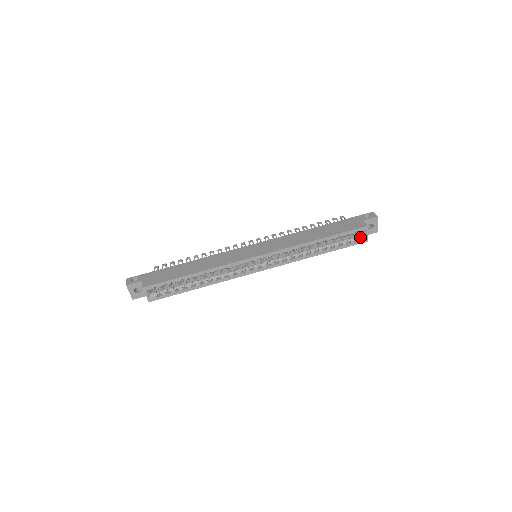
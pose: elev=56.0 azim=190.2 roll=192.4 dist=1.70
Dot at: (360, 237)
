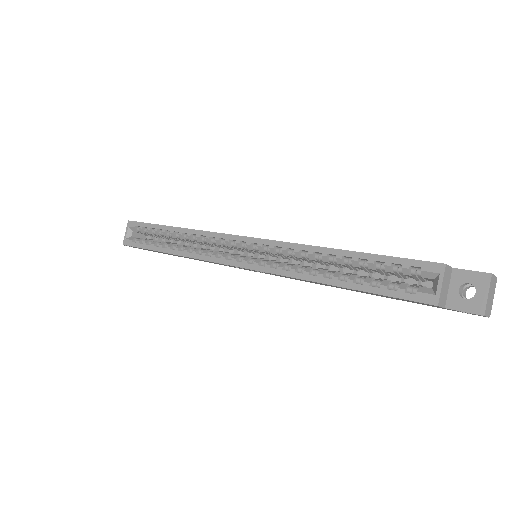
Dot at: (424, 288)
